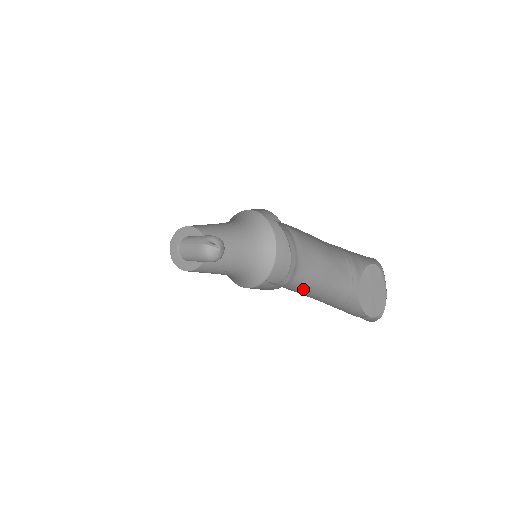
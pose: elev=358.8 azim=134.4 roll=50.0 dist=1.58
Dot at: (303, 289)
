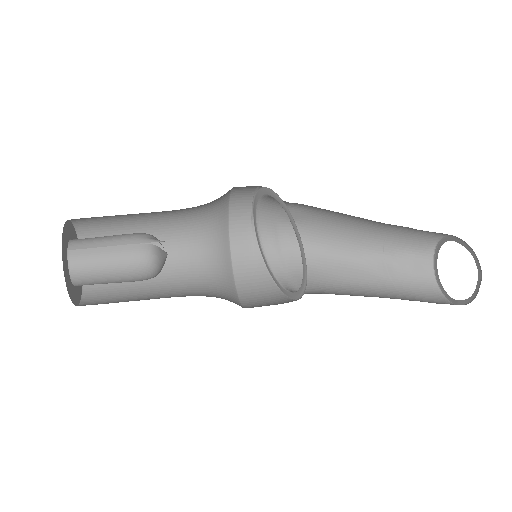
Dot at: (337, 294)
